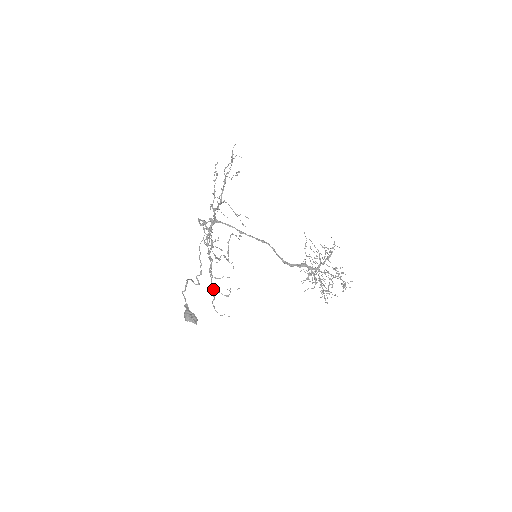
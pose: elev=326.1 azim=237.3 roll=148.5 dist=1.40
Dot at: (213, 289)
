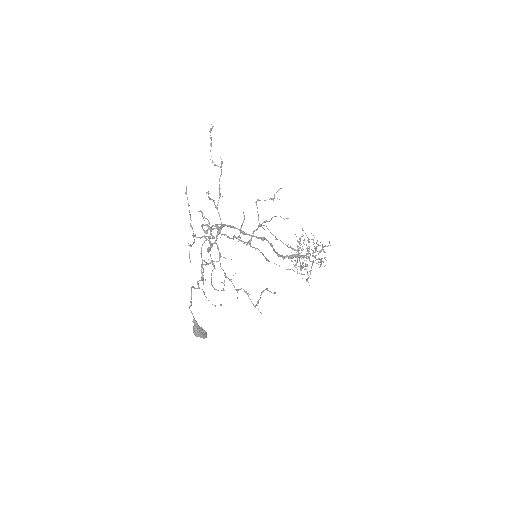
Dot at: occluded
